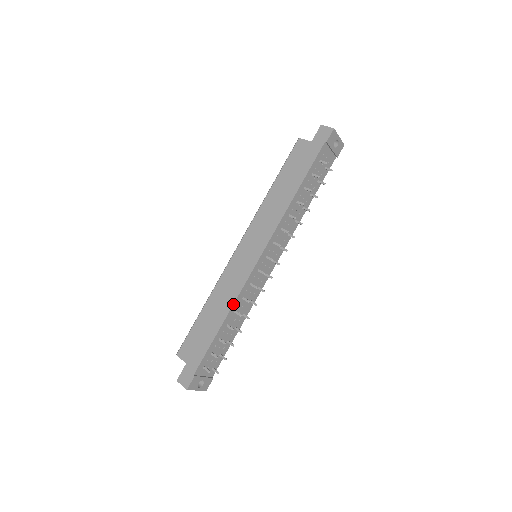
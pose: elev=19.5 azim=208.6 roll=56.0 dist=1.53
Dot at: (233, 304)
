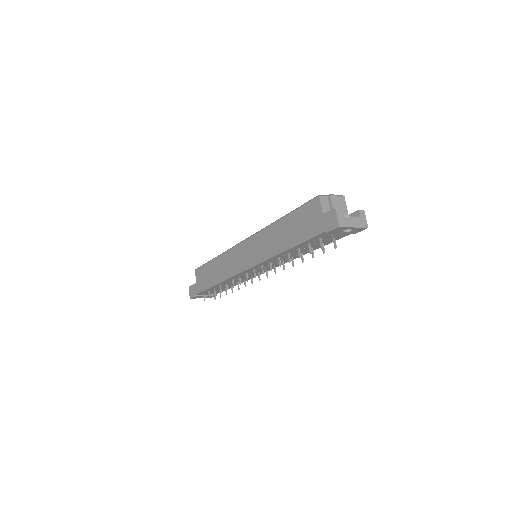
Dot at: (222, 281)
